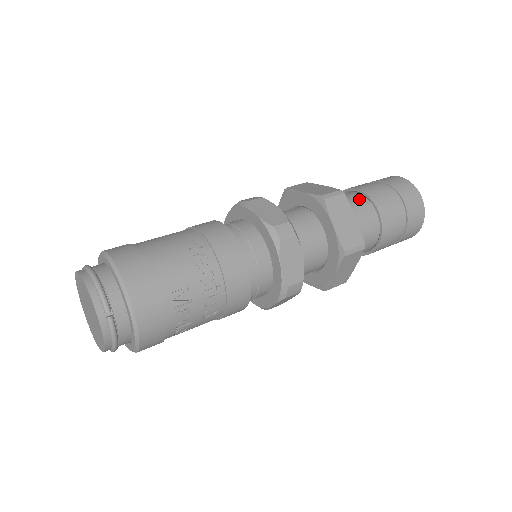
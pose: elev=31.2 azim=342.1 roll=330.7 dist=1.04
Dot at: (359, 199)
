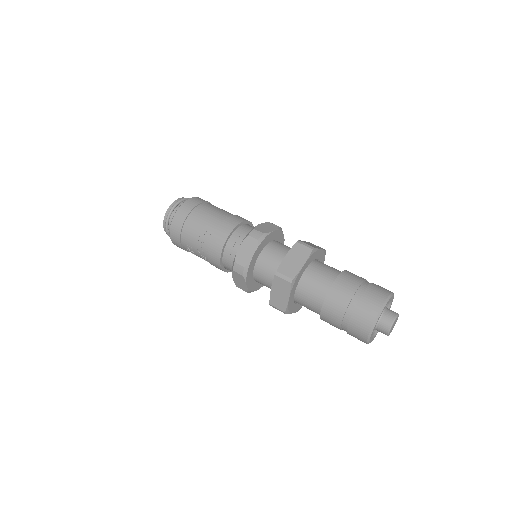
Dot at: (323, 291)
